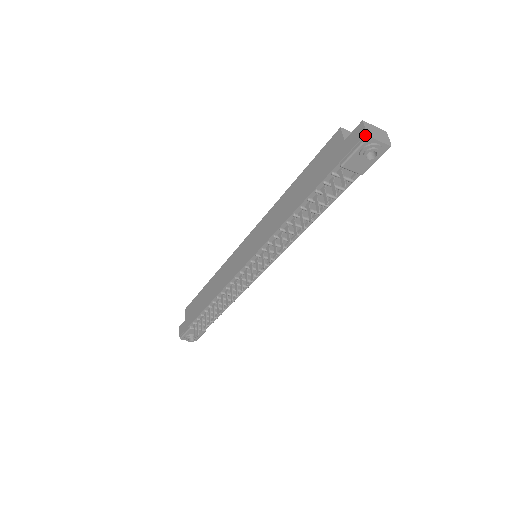
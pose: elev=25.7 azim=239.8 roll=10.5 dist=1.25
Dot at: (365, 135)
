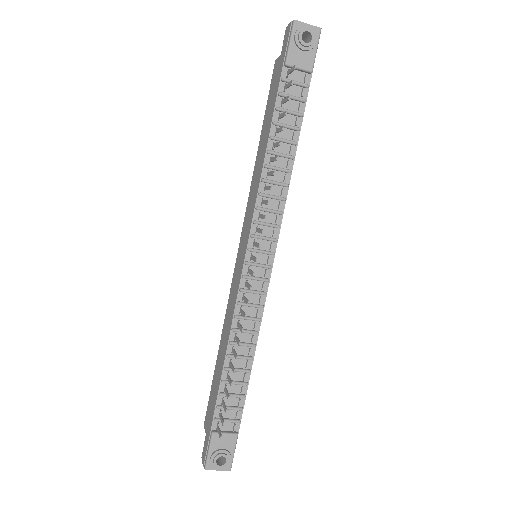
Dot at: (291, 24)
